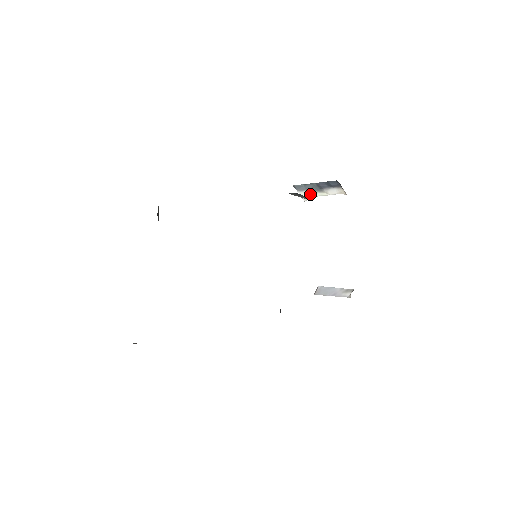
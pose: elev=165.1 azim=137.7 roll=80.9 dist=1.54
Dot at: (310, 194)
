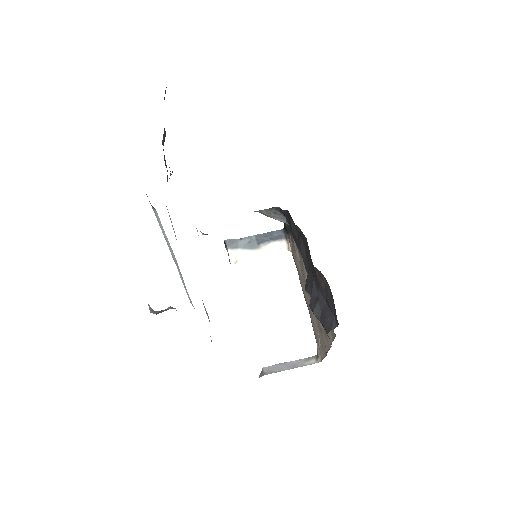
Dot at: (241, 254)
